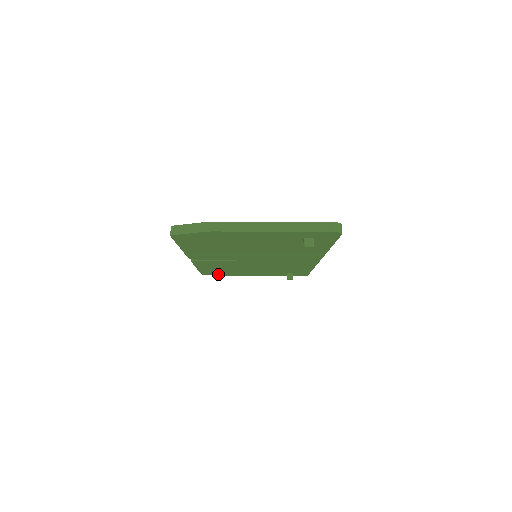
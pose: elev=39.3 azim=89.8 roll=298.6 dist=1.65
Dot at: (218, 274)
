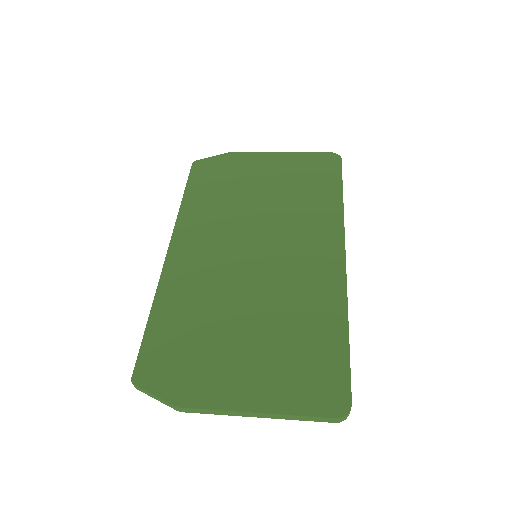
Dot at: occluded
